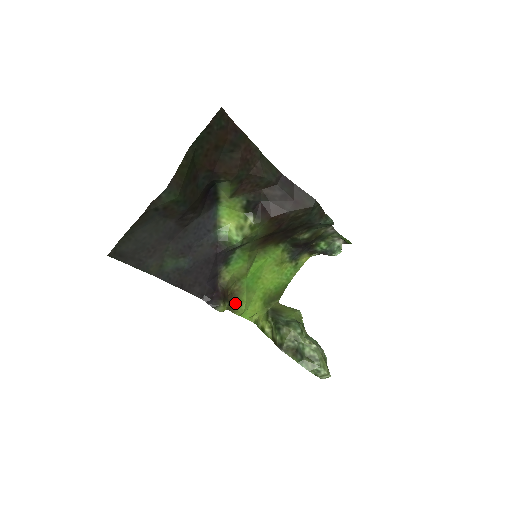
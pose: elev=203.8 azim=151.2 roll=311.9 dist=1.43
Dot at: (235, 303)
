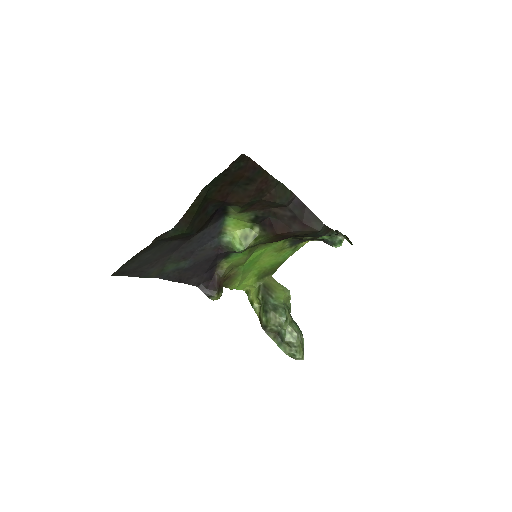
Dot at: (230, 282)
